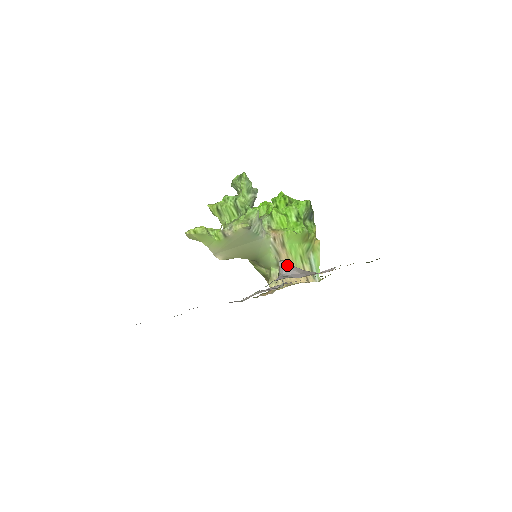
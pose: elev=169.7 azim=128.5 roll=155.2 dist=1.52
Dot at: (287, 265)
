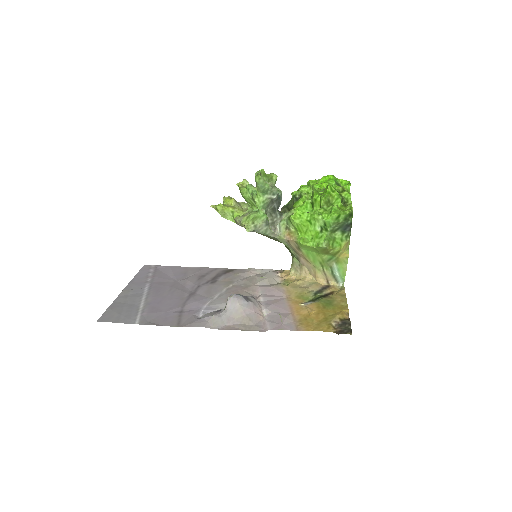
Dot at: (232, 303)
